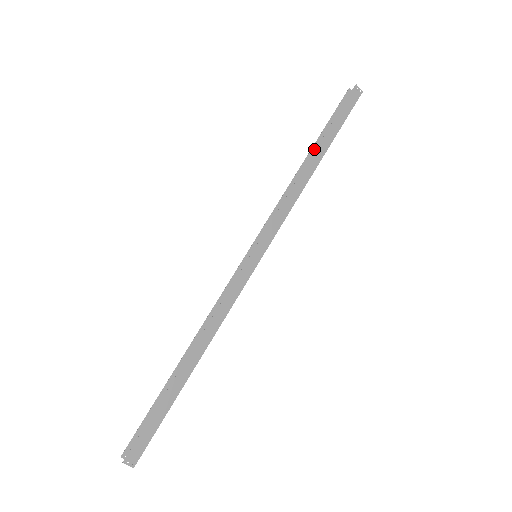
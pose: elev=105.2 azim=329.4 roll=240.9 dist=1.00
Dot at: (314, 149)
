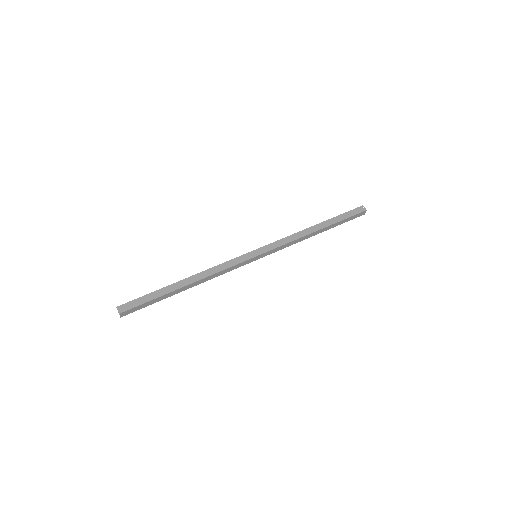
Dot at: occluded
